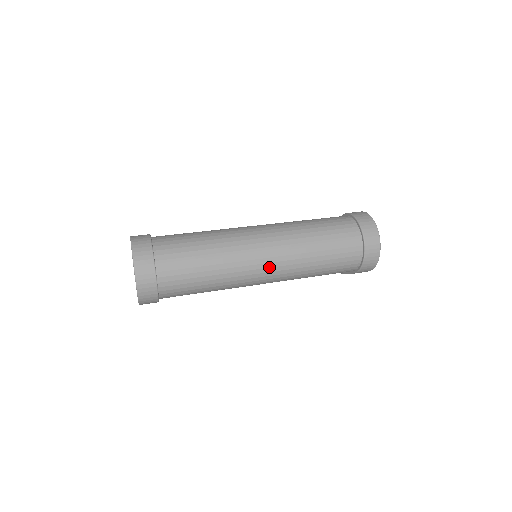
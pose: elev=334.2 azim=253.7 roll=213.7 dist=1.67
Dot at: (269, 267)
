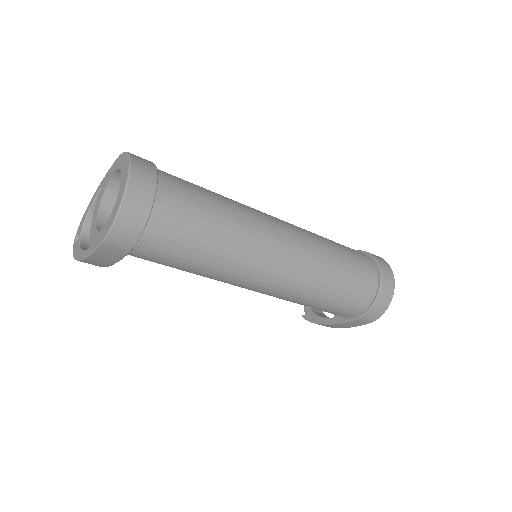
Dot at: (284, 262)
